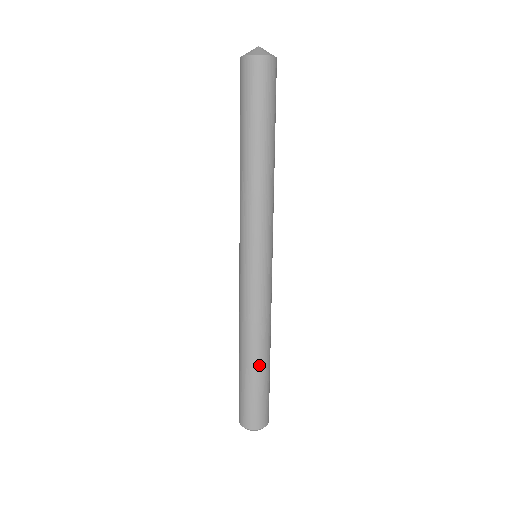
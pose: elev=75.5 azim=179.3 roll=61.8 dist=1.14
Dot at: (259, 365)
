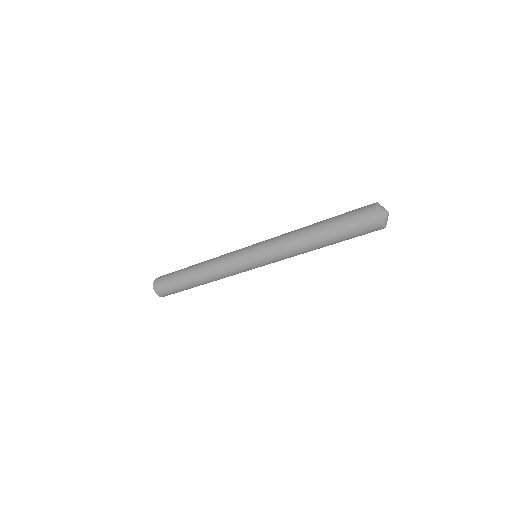
Dot at: occluded
